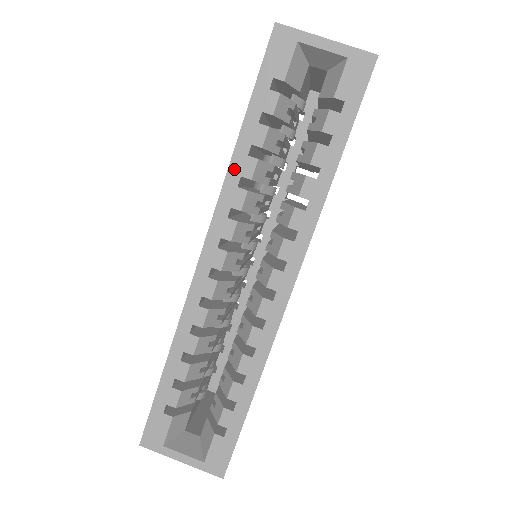
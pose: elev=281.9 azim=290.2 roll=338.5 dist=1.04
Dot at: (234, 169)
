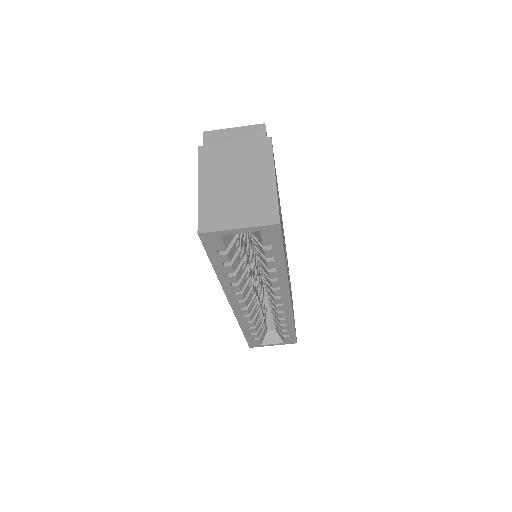
Dot at: (224, 283)
